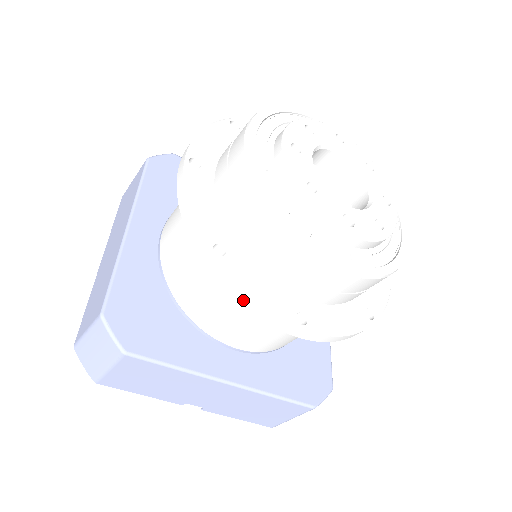
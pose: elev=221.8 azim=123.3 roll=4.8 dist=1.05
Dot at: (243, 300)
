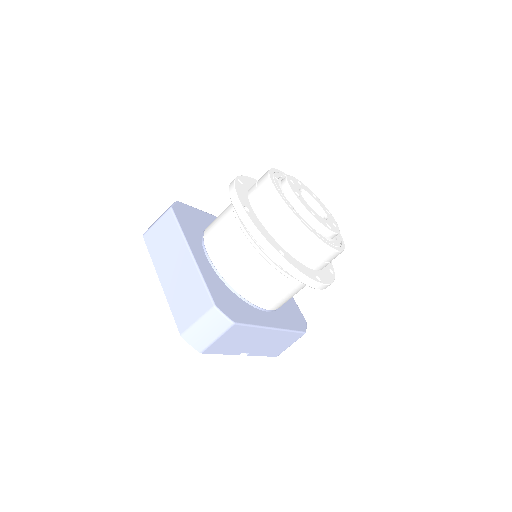
Dot at: (298, 275)
